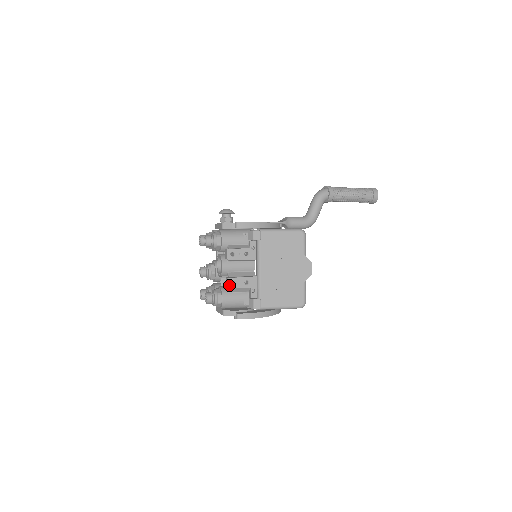
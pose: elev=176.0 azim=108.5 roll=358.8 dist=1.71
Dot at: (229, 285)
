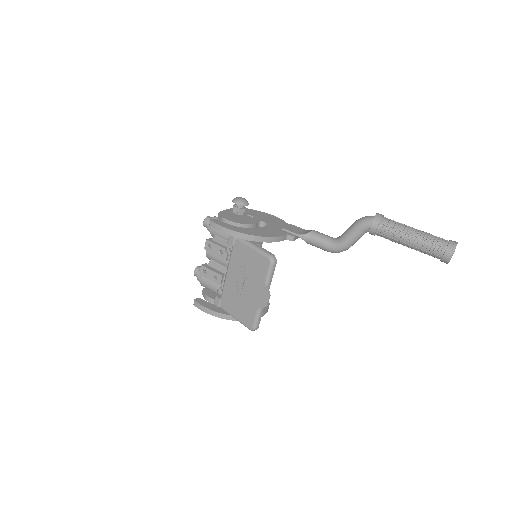
Dot at: (201, 272)
